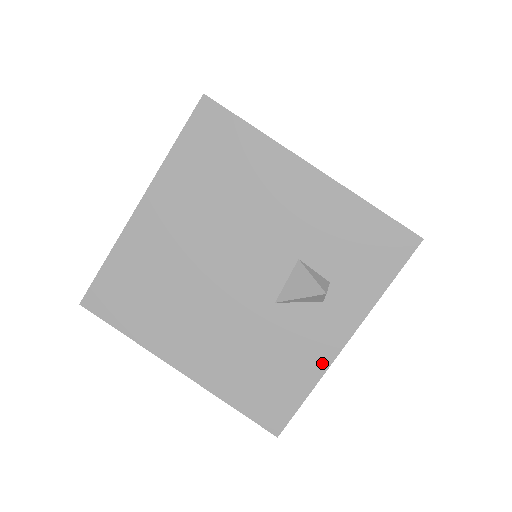
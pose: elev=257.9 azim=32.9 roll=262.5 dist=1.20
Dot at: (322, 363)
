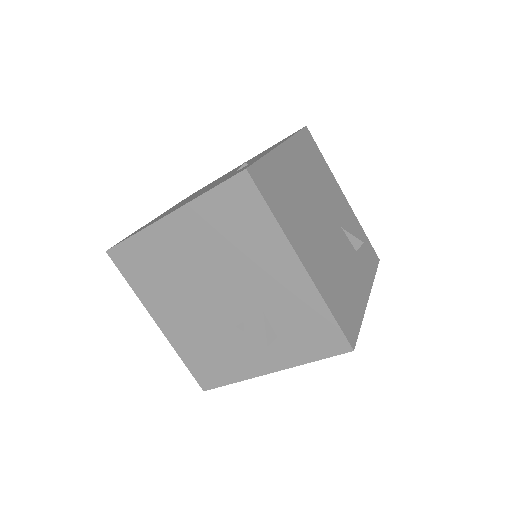
Dot at: (249, 373)
